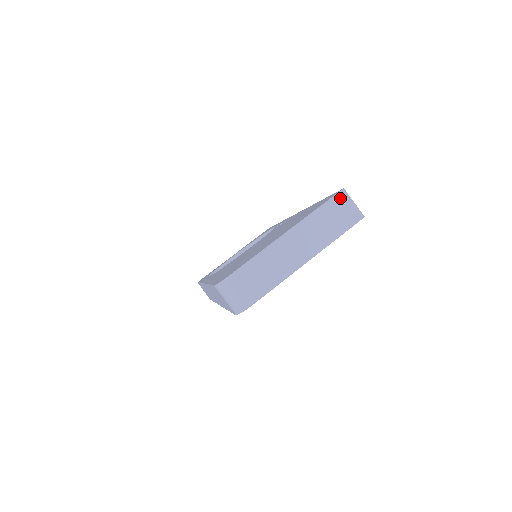
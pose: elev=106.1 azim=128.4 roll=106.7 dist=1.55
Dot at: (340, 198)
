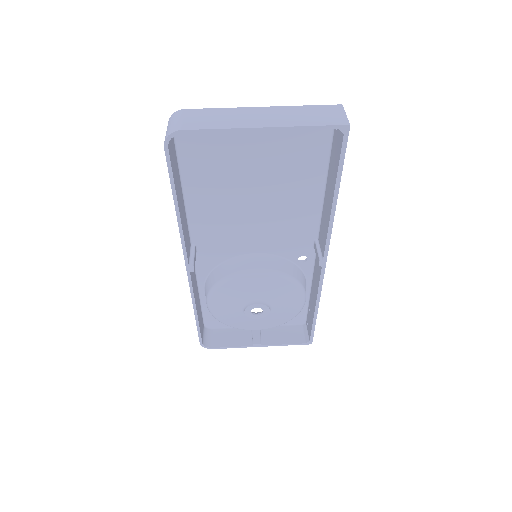
Dot at: (333, 107)
